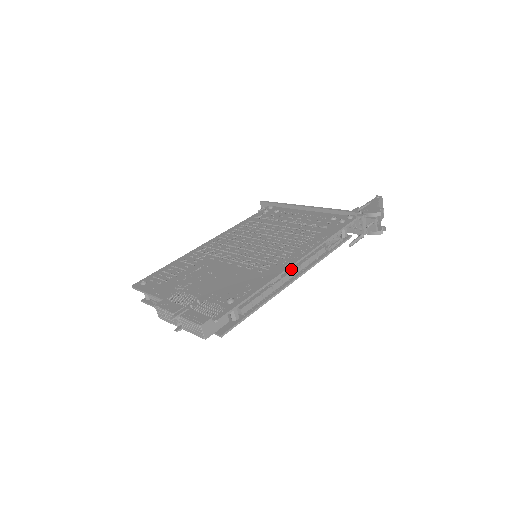
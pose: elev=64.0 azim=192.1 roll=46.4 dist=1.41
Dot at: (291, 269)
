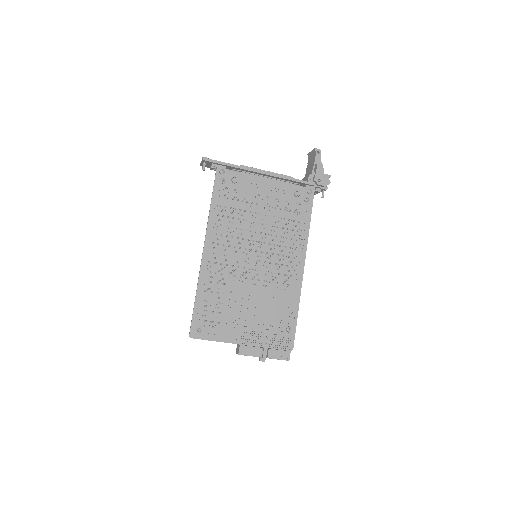
Dot at: occluded
